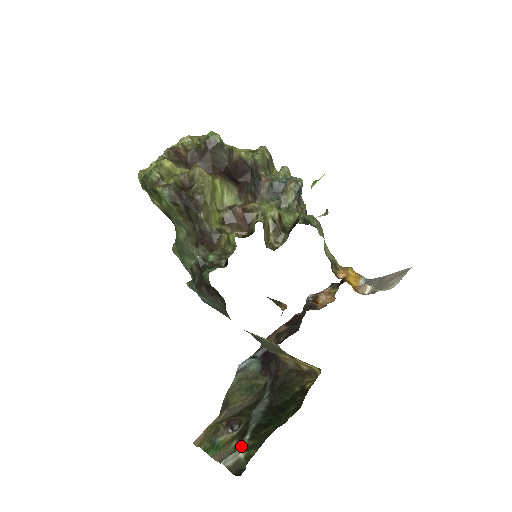
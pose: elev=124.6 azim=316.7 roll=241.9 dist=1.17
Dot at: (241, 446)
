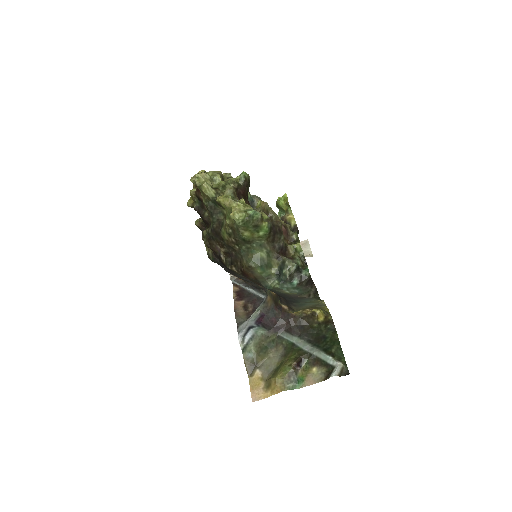
Dot at: (337, 362)
